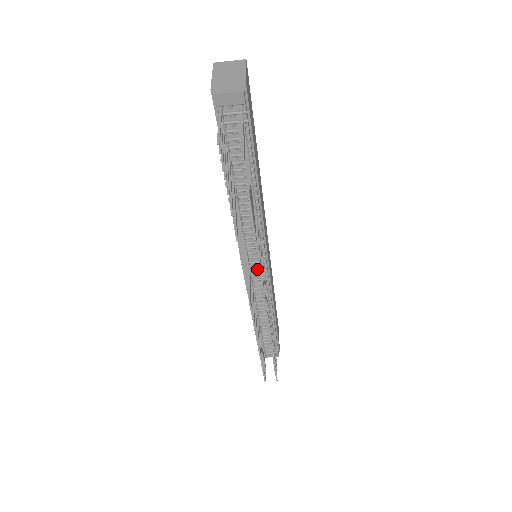
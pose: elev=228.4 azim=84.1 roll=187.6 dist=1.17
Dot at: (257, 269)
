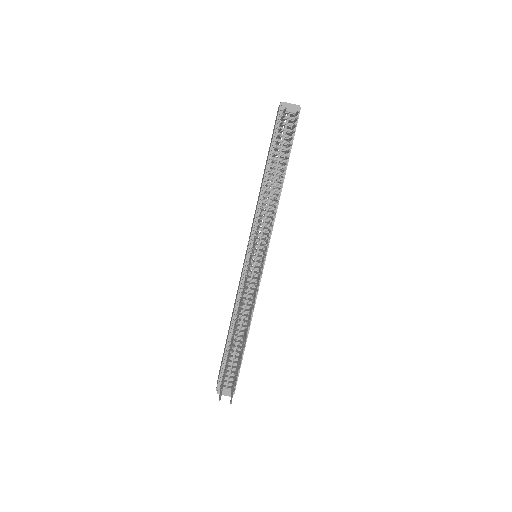
Dot at: (256, 262)
